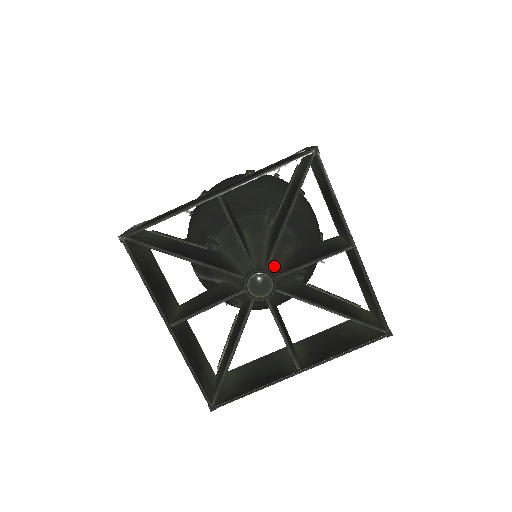
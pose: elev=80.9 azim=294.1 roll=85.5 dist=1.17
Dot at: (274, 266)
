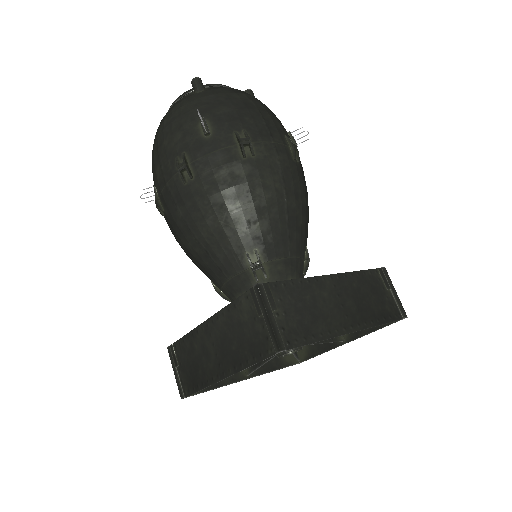
Dot at: occluded
